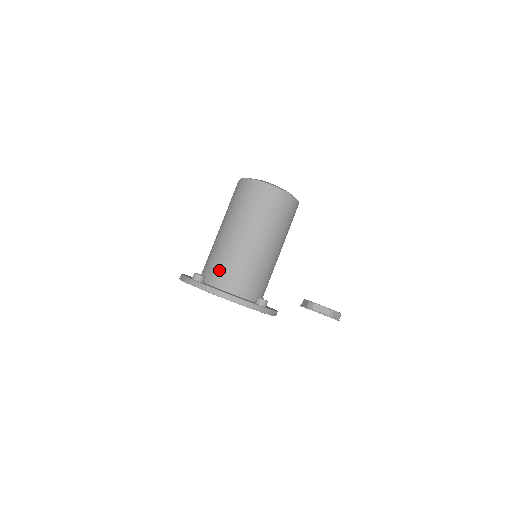
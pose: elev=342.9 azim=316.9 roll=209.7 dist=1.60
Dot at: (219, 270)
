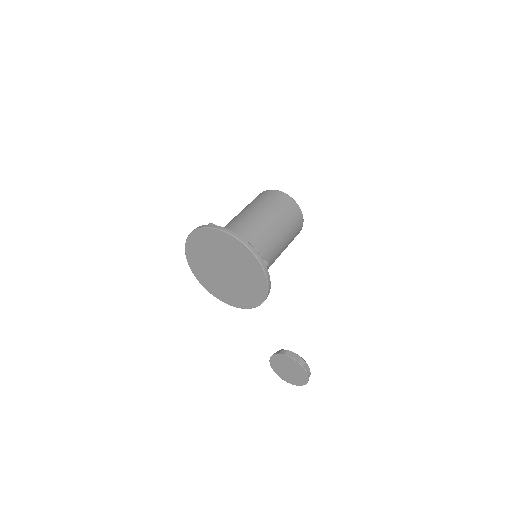
Dot at: occluded
